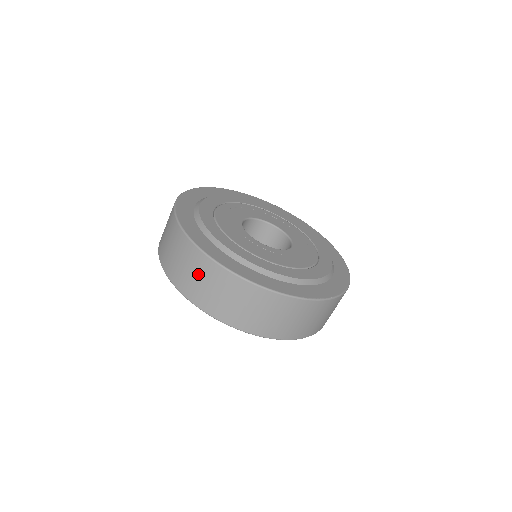
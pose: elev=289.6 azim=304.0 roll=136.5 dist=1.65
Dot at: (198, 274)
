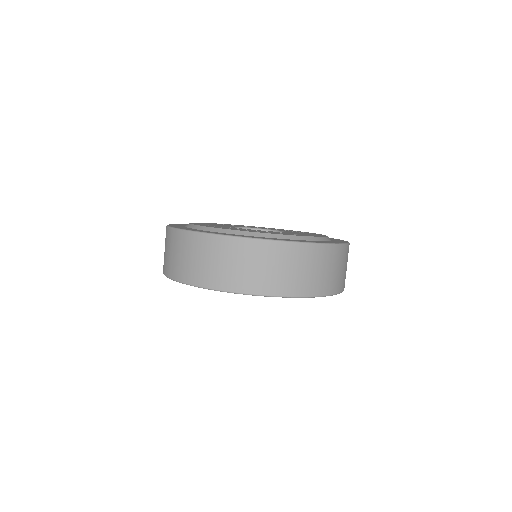
Dot at: (238, 261)
